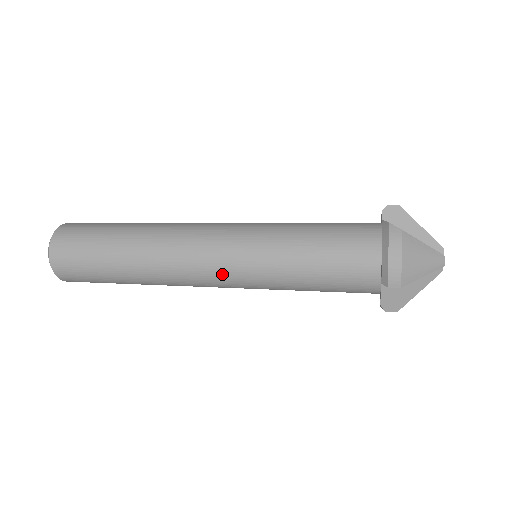
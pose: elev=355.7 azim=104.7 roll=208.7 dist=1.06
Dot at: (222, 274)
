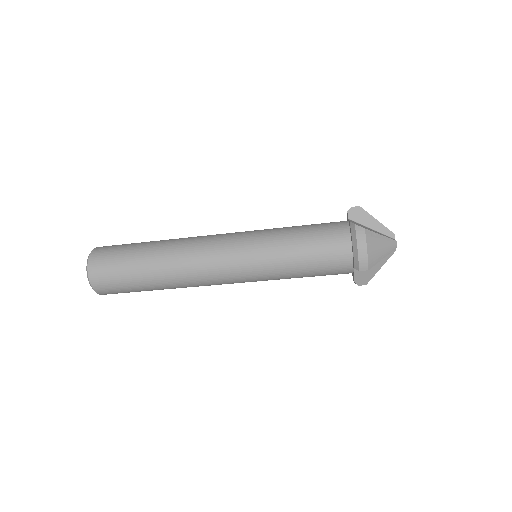
Dot at: (234, 275)
